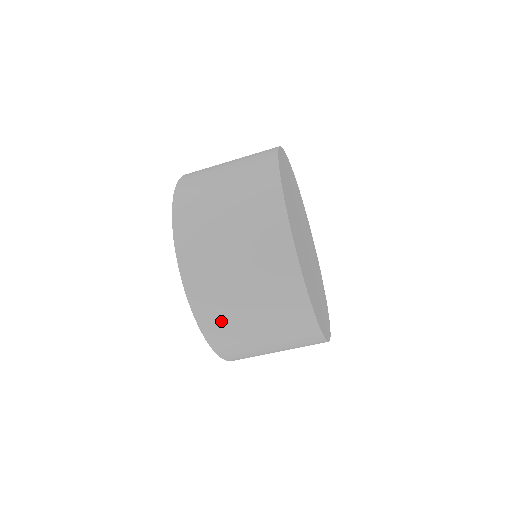
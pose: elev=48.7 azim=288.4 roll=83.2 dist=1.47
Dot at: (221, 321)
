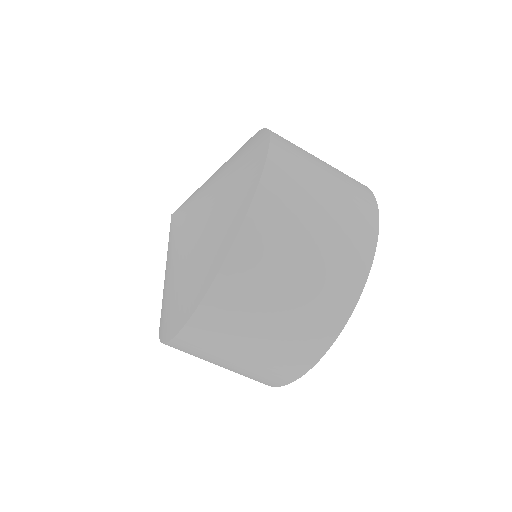
Dot at: (240, 296)
